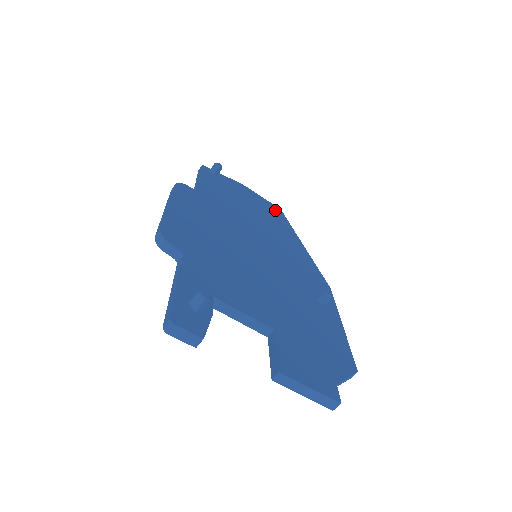
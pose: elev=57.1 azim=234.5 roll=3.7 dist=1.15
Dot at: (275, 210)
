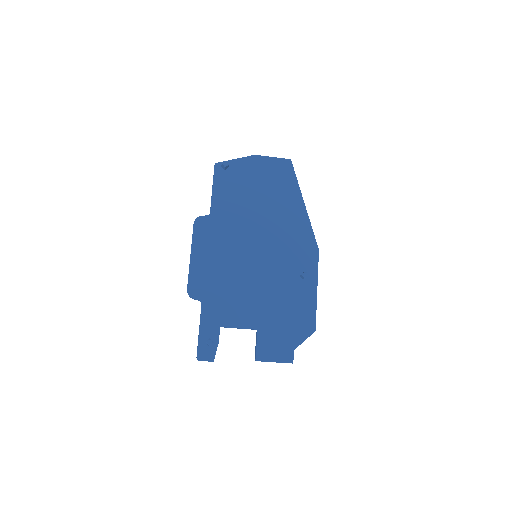
Dot at: (283, 168)
